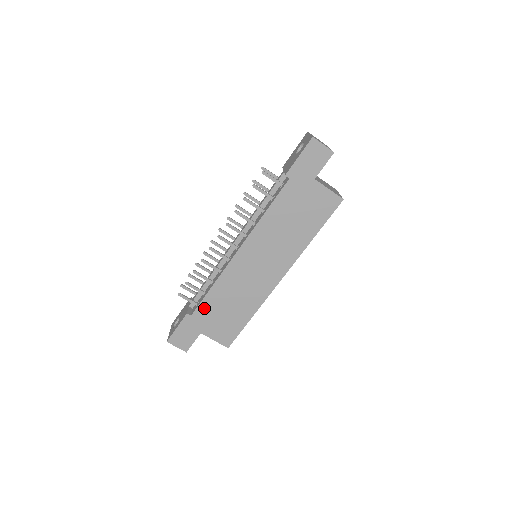
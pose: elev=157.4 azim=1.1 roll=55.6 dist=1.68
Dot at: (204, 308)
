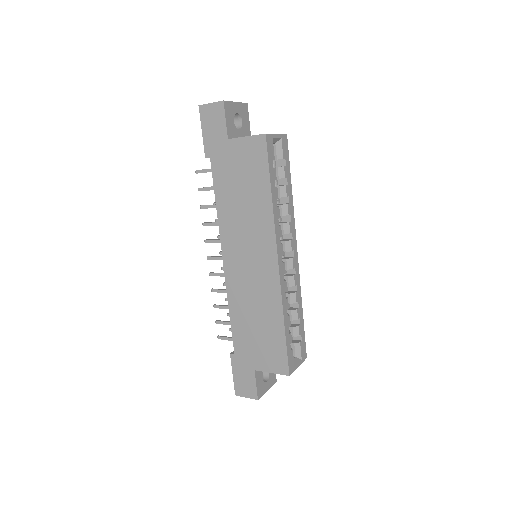
Dot at: (239, 339)
